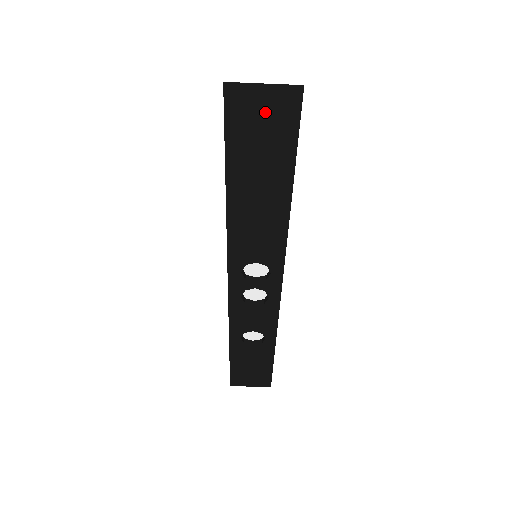
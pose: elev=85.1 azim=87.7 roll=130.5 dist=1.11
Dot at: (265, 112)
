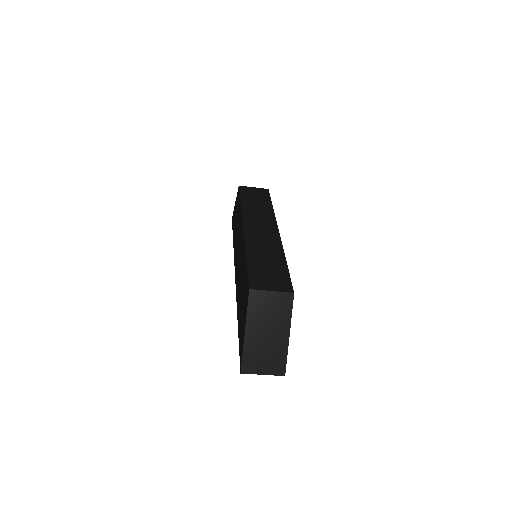
Dot at: occluded
